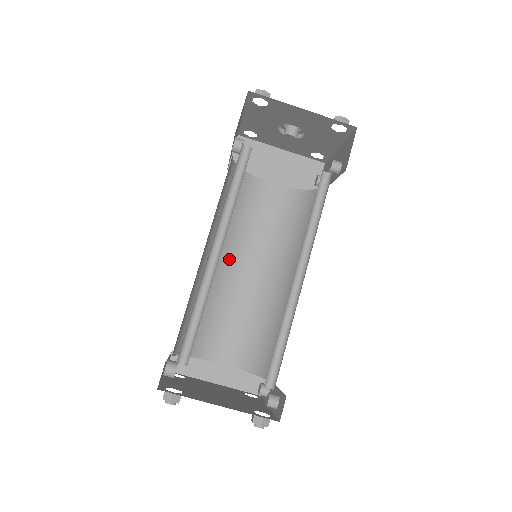
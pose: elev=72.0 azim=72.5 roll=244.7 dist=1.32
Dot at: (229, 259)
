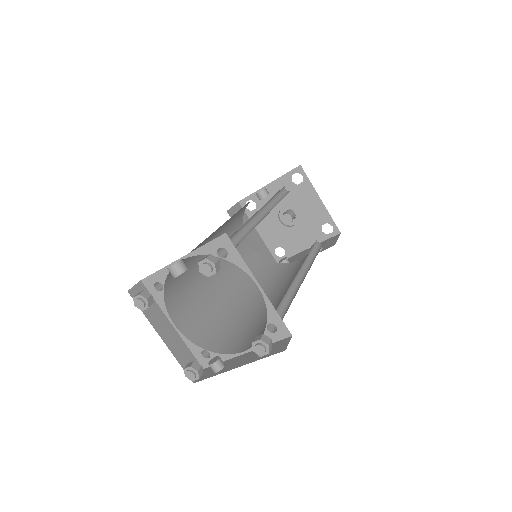
Dot at: occluded
